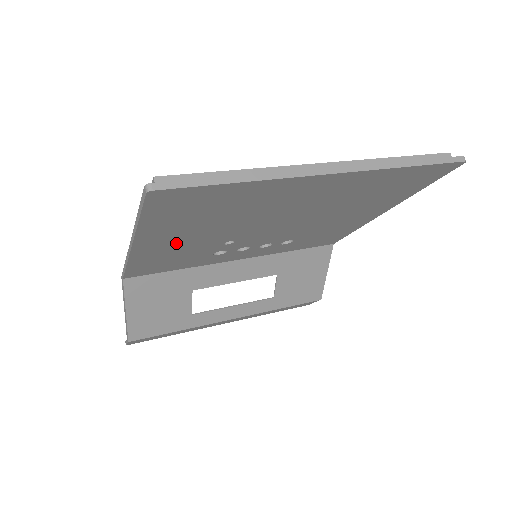
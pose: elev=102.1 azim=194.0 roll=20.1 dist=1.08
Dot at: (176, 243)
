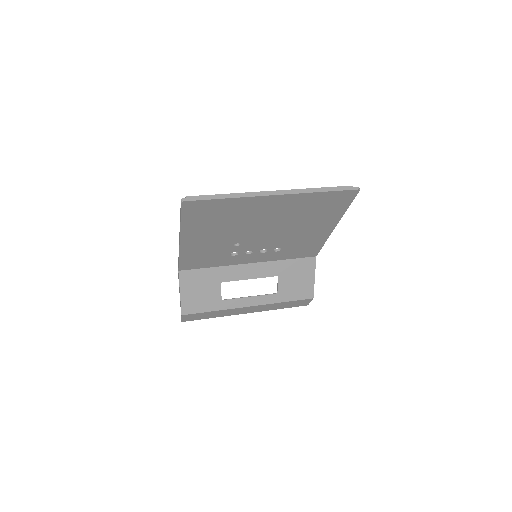
Dot at: (204, 241)
